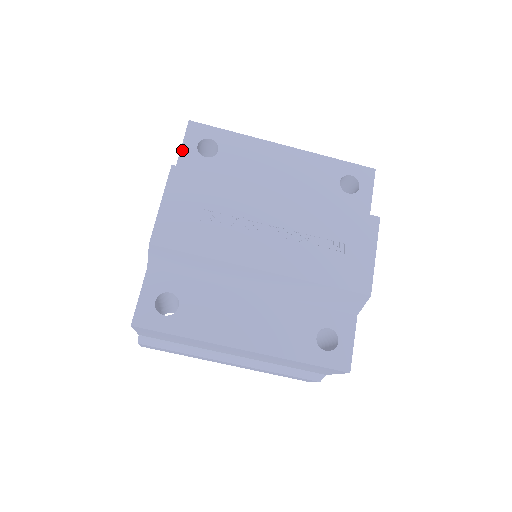
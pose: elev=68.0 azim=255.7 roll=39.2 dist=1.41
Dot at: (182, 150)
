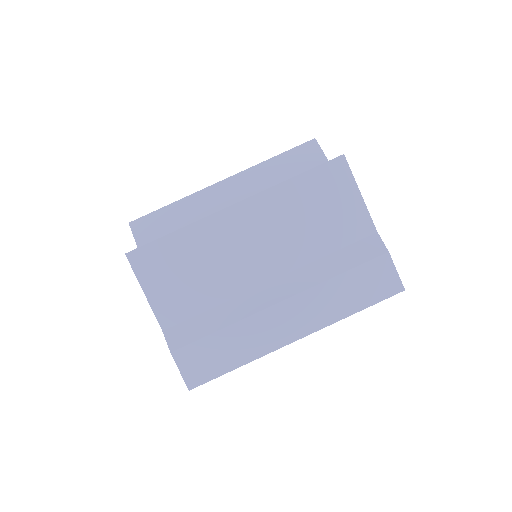
Dot at: occluded
